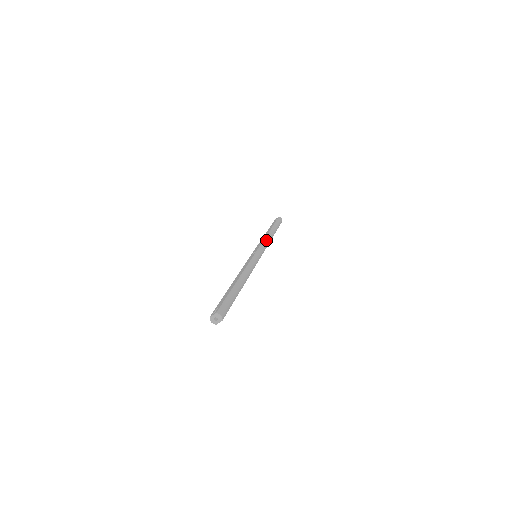
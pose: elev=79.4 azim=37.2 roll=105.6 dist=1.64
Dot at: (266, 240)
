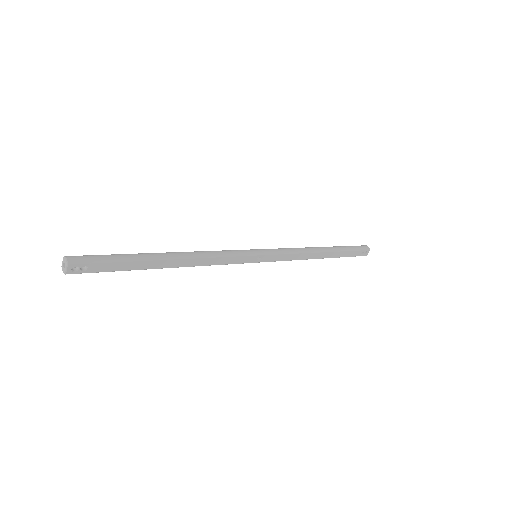
Dot at: (295, 248)
